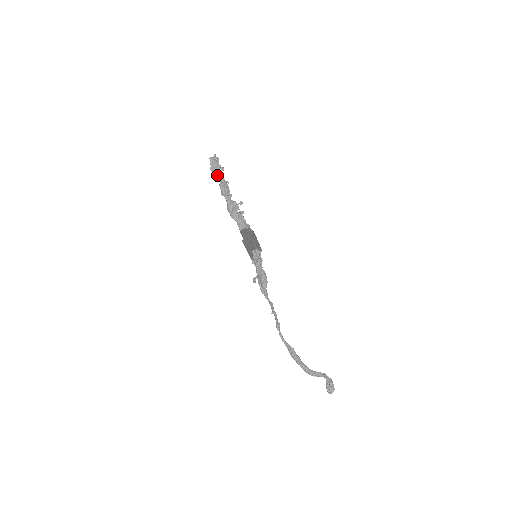
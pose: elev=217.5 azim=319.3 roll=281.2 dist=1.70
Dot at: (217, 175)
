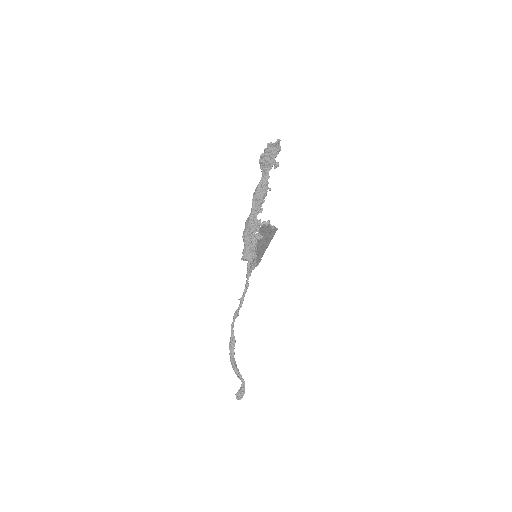
Dot at: (263, 170)
